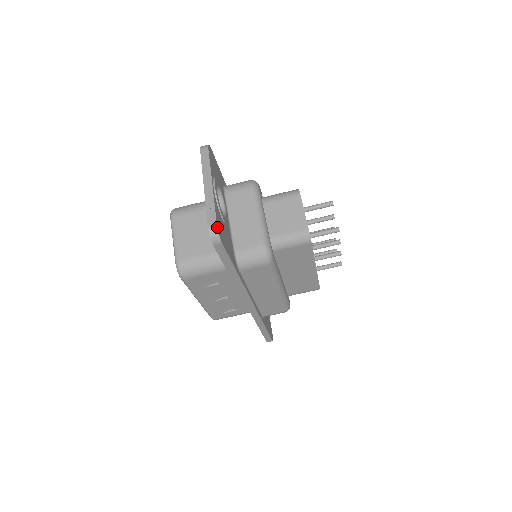
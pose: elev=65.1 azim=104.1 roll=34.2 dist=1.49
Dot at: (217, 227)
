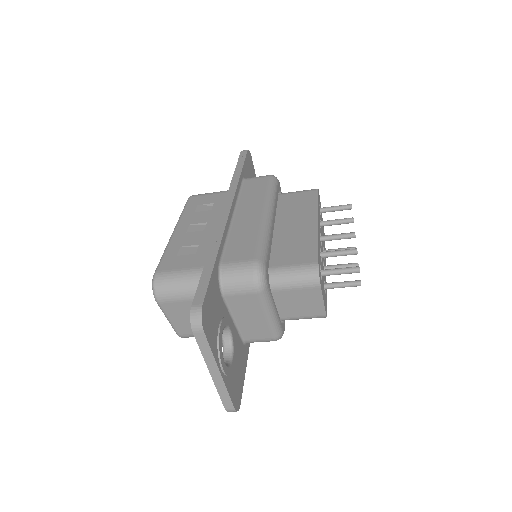
Dot at: (236, 411)
